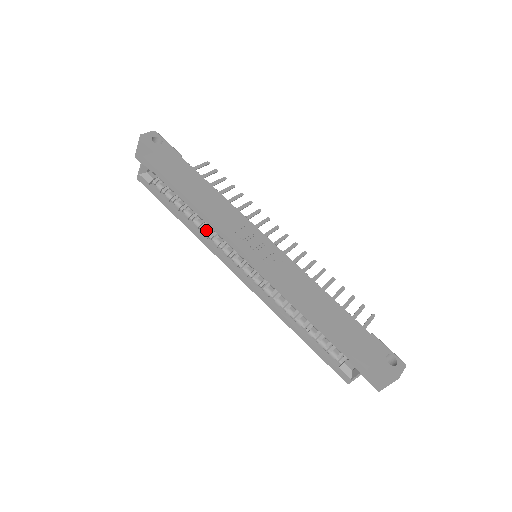
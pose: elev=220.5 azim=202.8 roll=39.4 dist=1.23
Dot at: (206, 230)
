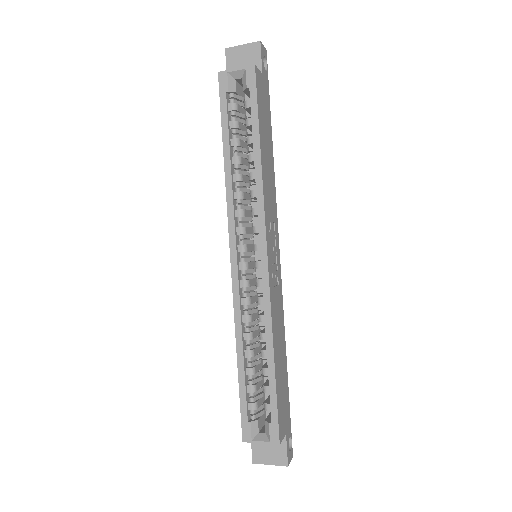
Dot at: (242, 191)
